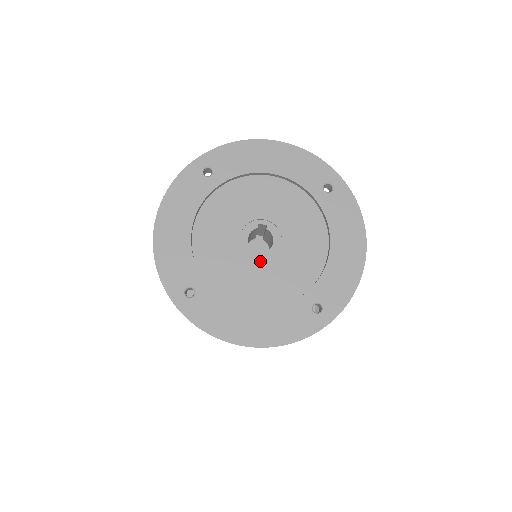
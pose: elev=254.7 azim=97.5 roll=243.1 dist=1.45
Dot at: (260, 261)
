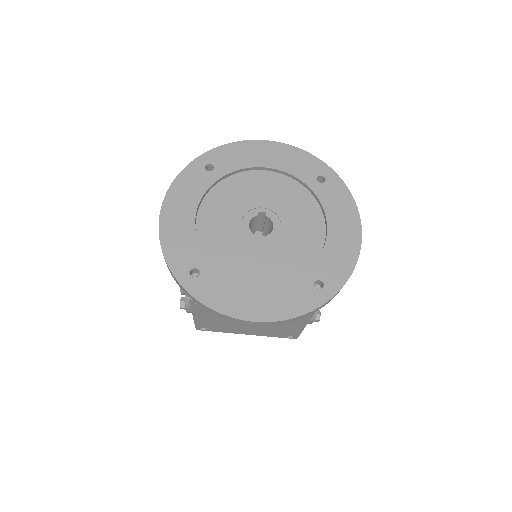
Dot at: (261, 244)
